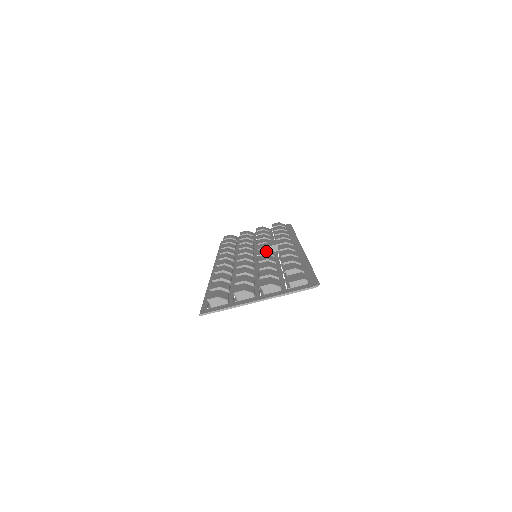
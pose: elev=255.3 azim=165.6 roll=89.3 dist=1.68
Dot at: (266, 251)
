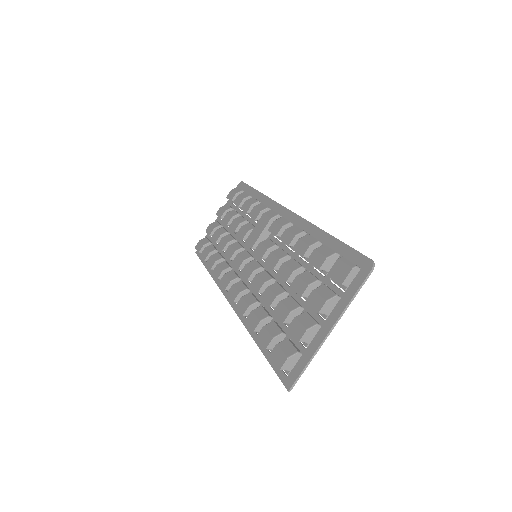
Dot at: (264, 247)
